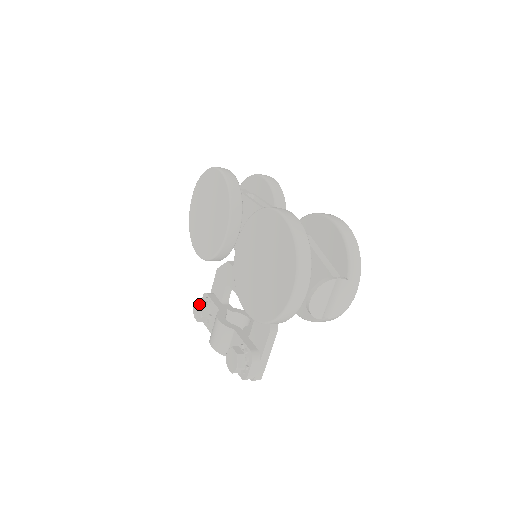
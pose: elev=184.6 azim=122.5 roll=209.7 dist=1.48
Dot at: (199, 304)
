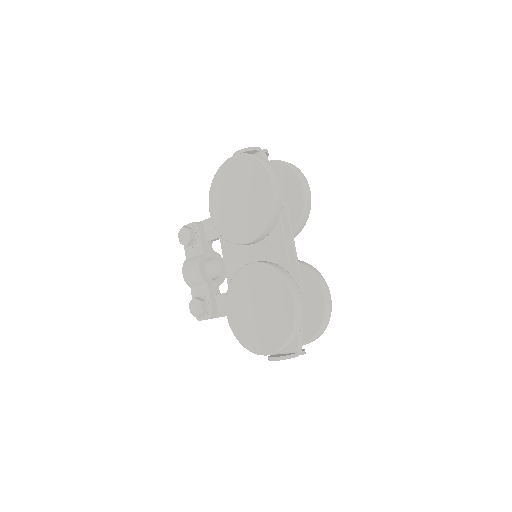
Dot at: (188, 235)
